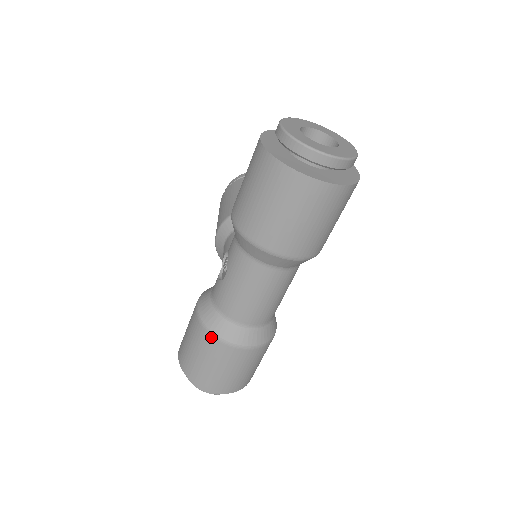
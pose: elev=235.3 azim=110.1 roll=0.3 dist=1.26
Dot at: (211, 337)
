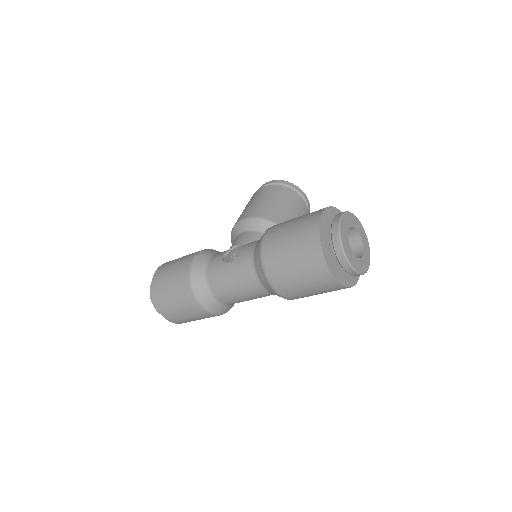
Dot at: (189, 289)
